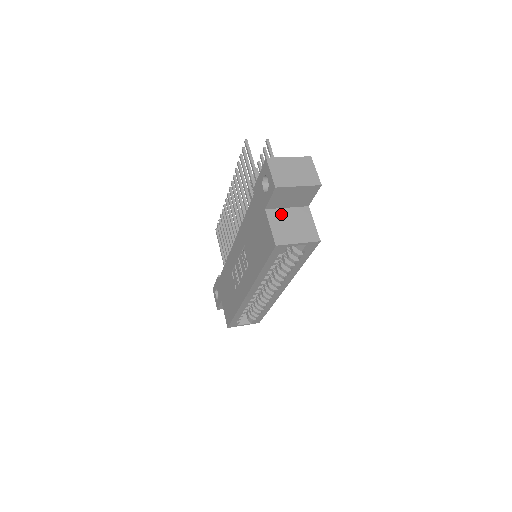
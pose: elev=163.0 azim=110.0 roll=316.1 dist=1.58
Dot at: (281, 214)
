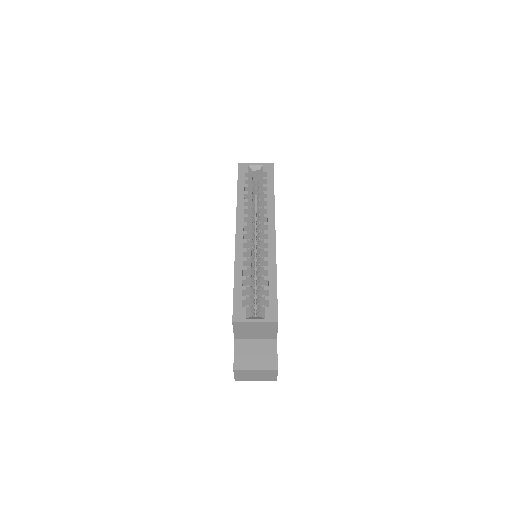
Dot at: occluded
